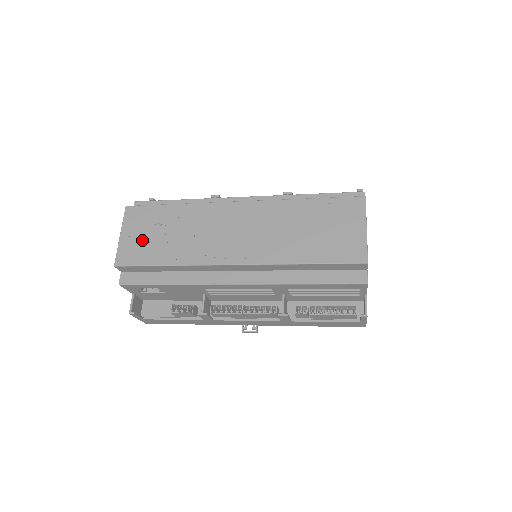
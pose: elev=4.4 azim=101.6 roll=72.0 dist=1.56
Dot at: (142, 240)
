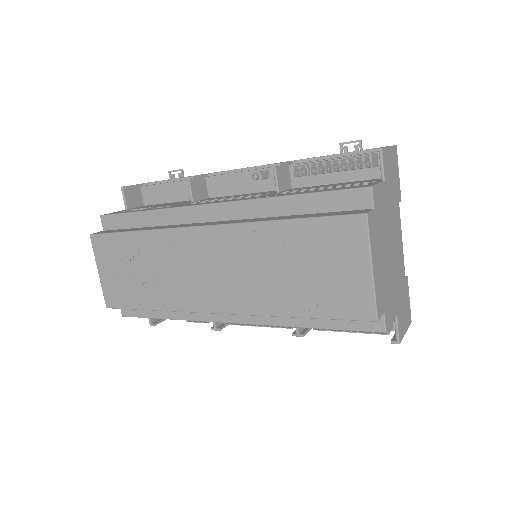
Dot at: (119, 279)
